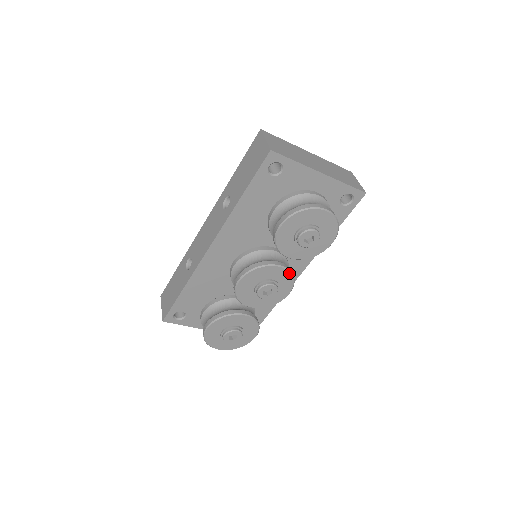
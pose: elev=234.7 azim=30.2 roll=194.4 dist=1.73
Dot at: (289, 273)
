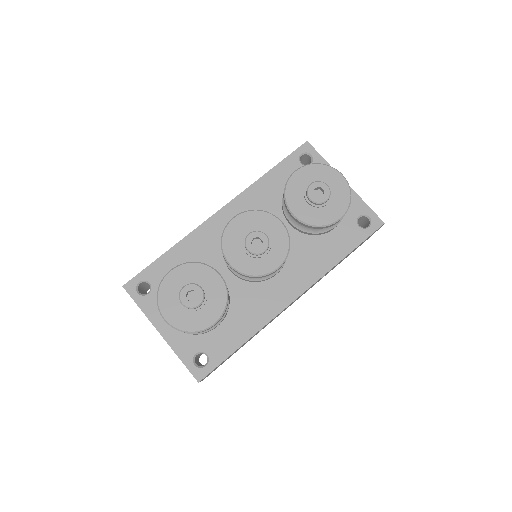
Dot at: (287, 235)
